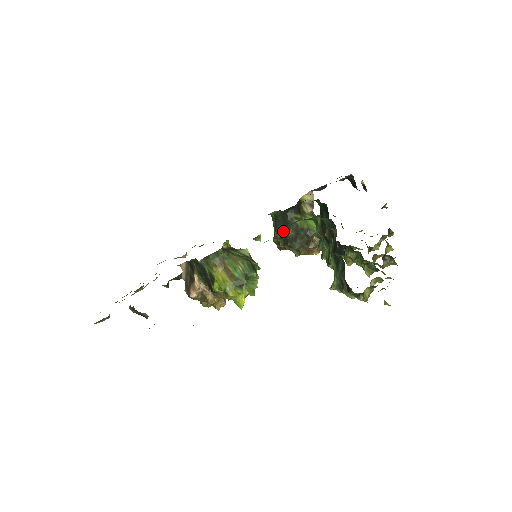
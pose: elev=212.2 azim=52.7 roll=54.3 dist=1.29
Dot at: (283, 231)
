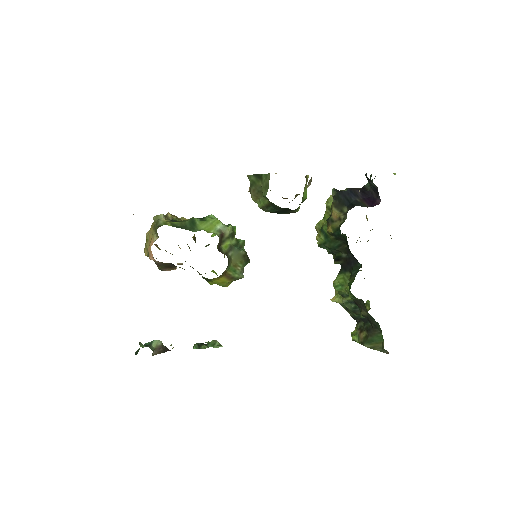
Dot at: (277, 213)
